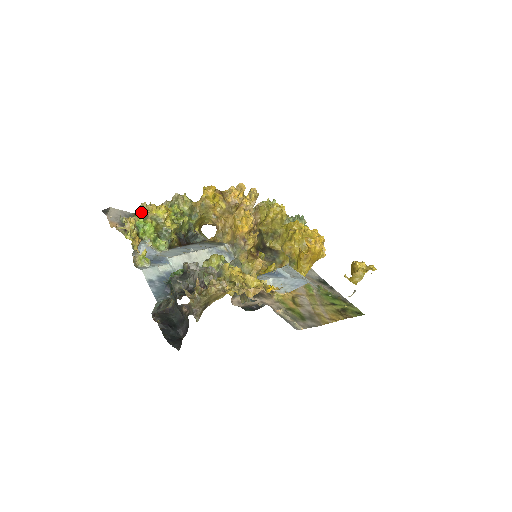
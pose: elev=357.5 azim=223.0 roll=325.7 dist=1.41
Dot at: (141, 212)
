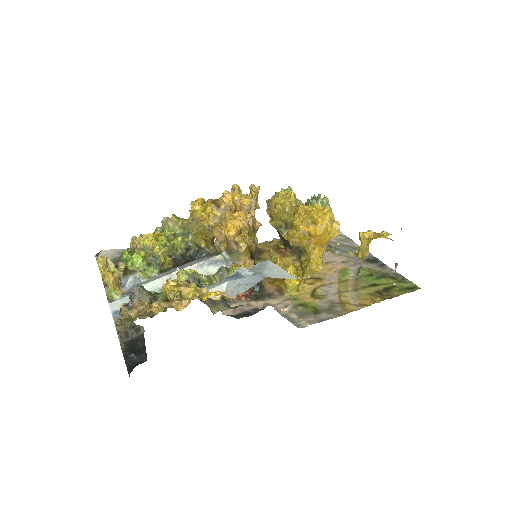
Dot at: occluded
